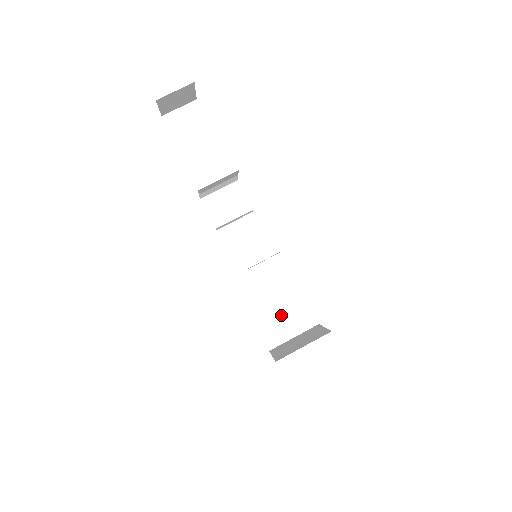
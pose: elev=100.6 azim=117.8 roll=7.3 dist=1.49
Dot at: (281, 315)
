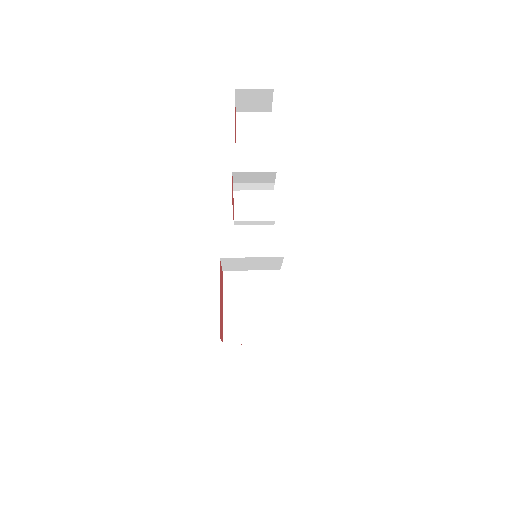
Dot at: (251, 314)
